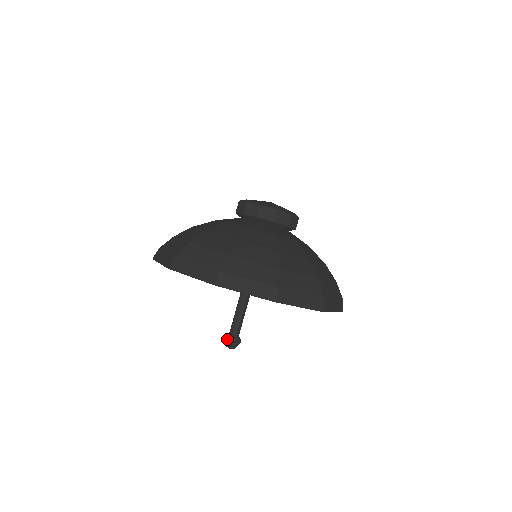
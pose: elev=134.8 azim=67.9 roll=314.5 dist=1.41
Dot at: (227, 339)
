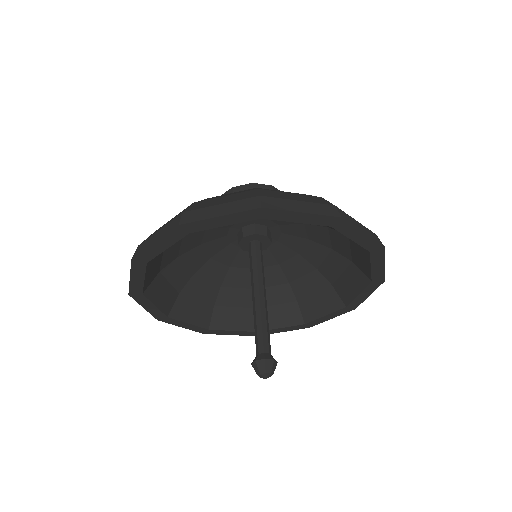
Dot at: (259, 360)
